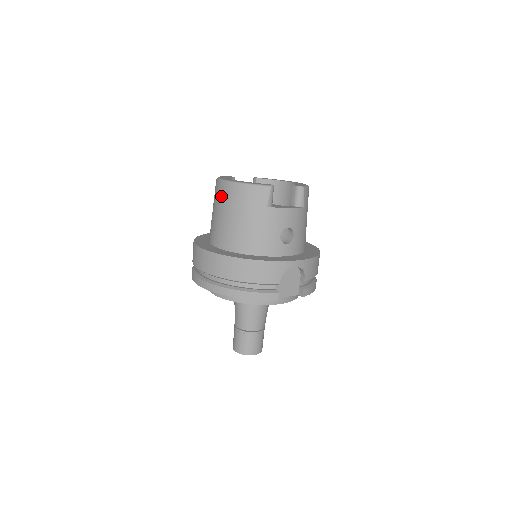
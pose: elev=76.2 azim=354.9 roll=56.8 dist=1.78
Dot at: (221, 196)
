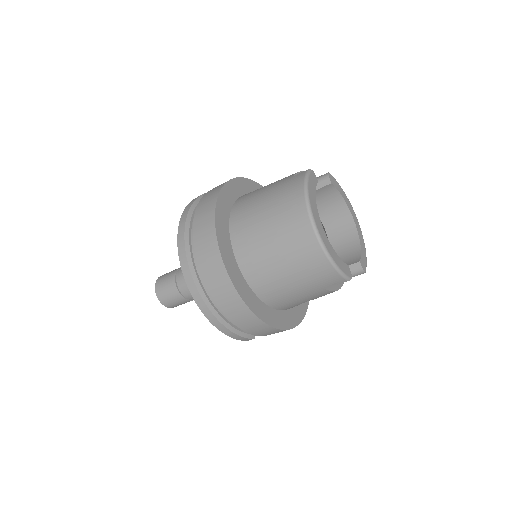
Dot at: (295, 236)
